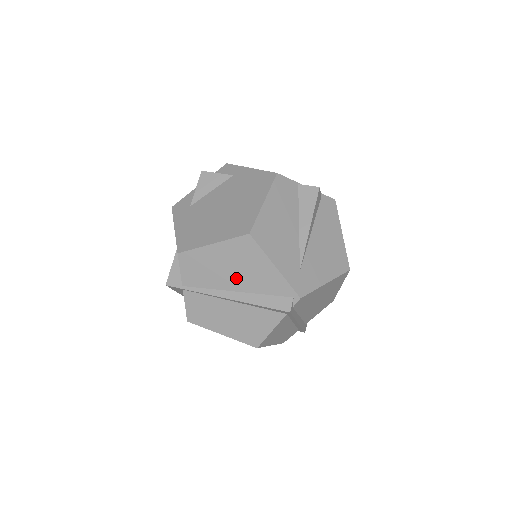
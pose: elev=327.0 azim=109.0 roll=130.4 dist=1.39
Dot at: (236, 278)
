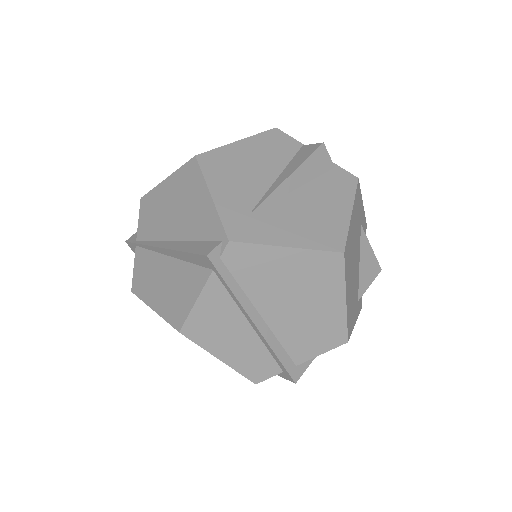
Dot at: (177, 221)
